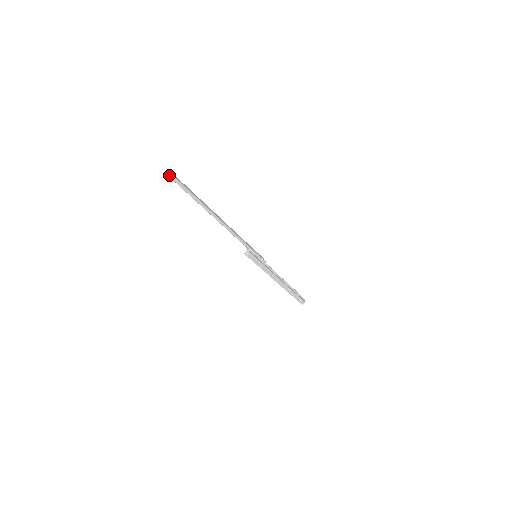
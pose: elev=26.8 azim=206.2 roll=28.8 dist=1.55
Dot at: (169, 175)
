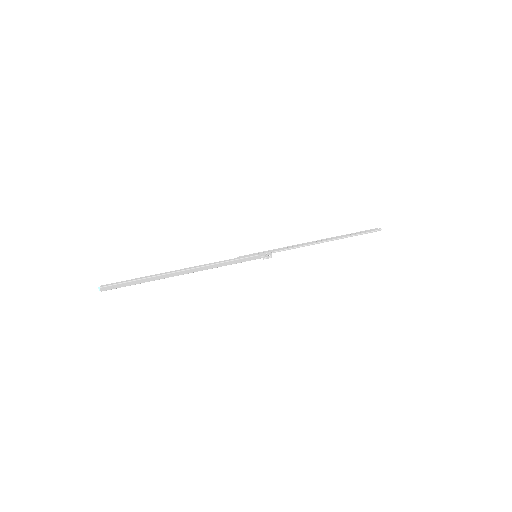
Dot at: (99, 287)
